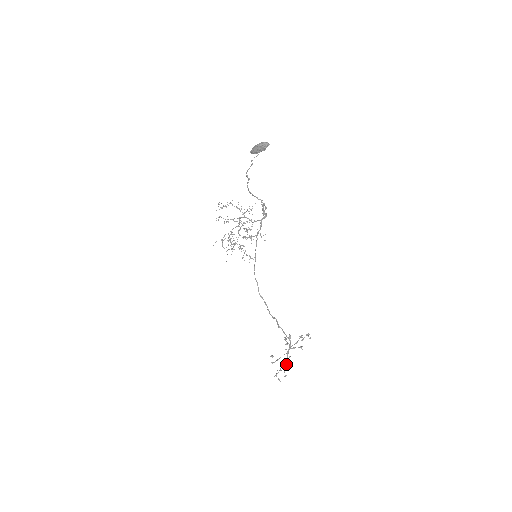
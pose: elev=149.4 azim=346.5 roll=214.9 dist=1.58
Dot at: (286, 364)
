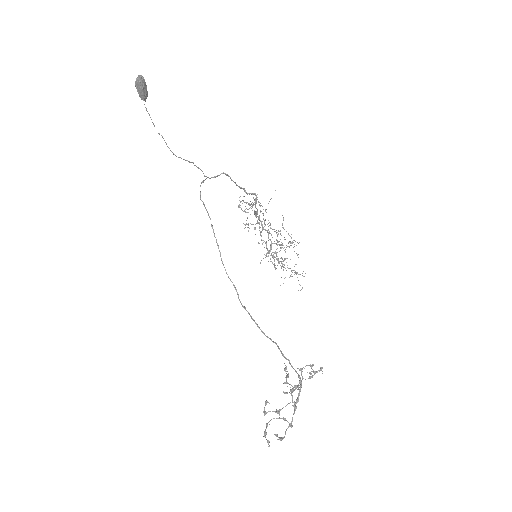
Dot at: occluded
